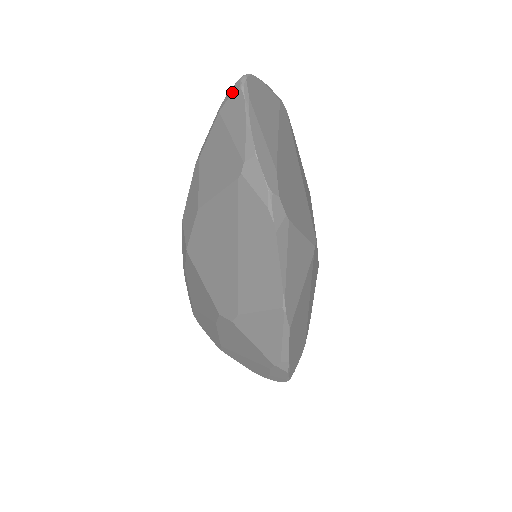
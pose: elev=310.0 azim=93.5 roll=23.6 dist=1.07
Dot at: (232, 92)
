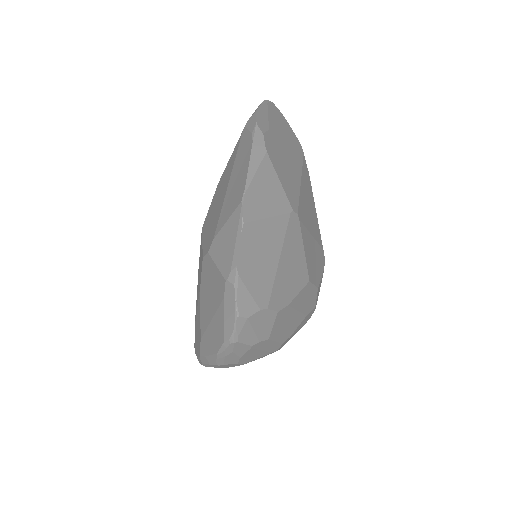
Dot at: occluded
